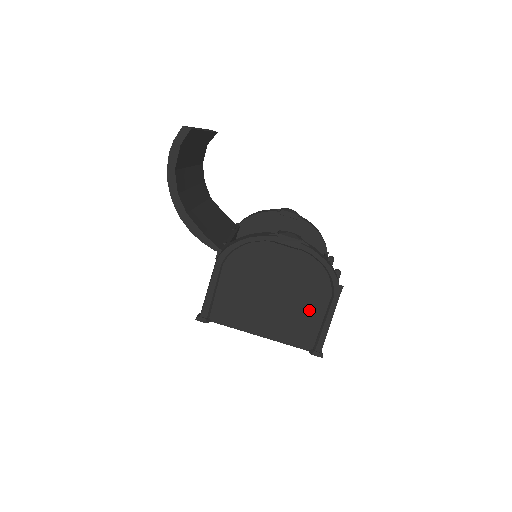
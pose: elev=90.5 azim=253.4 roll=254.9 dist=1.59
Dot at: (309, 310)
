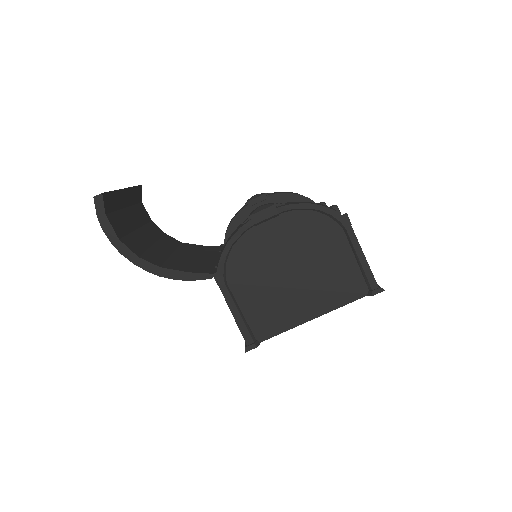
Dot at: (335, 259)
